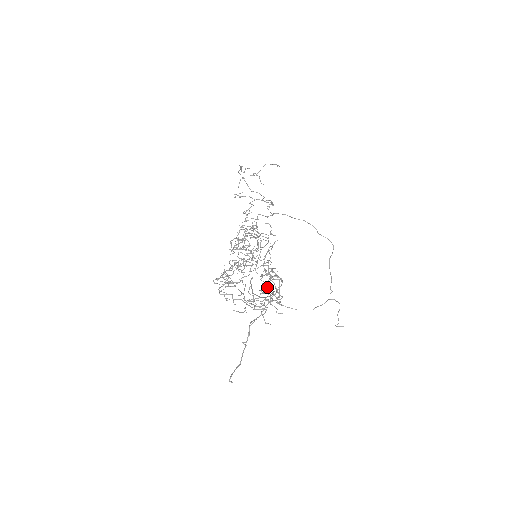
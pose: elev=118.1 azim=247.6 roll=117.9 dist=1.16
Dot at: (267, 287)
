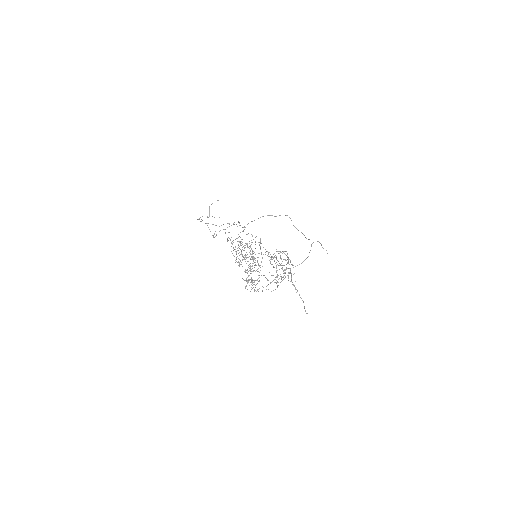
Dot at: (282, 261)
